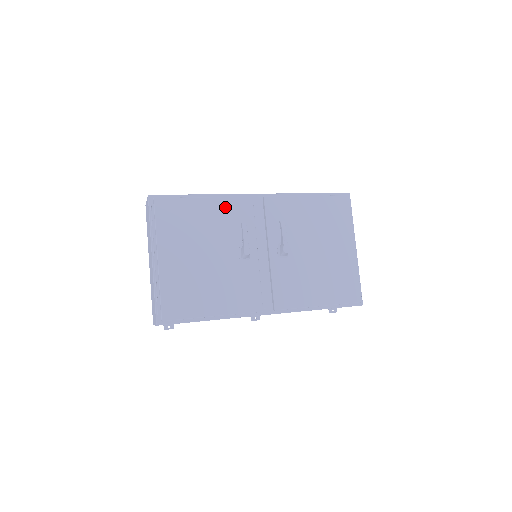
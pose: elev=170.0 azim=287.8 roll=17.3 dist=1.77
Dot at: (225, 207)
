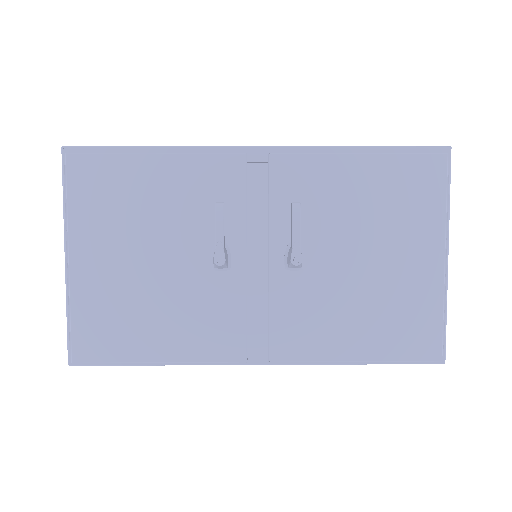
Dot at: (192, 172)
